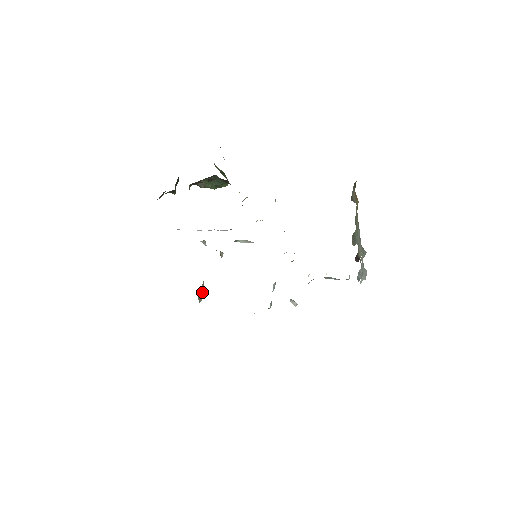
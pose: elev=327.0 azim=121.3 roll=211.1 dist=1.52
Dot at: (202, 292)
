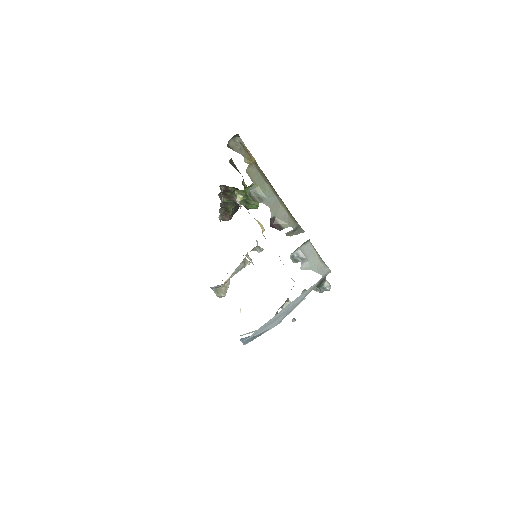
Dot at: (225, 290)
